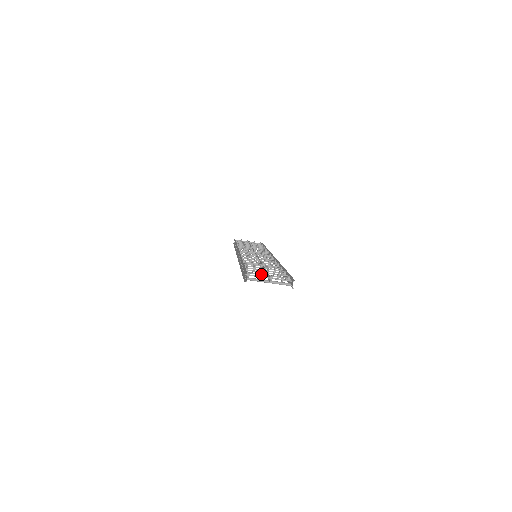
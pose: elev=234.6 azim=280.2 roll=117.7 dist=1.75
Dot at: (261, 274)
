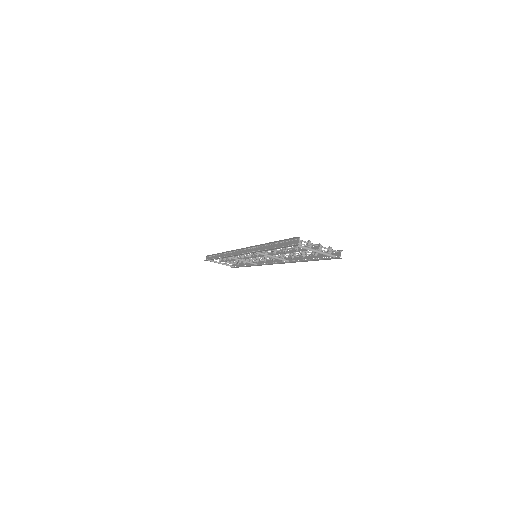
Dot at: (304, 244)
